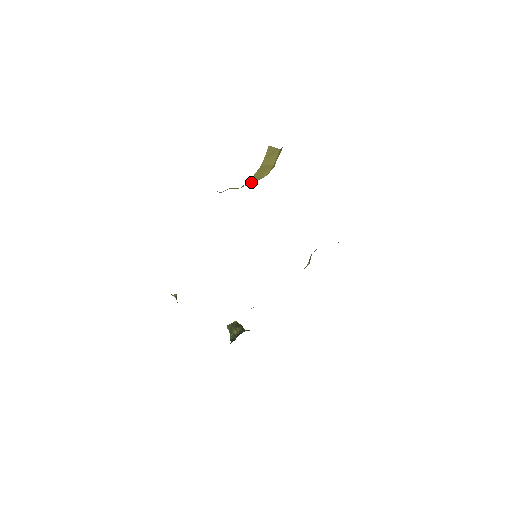
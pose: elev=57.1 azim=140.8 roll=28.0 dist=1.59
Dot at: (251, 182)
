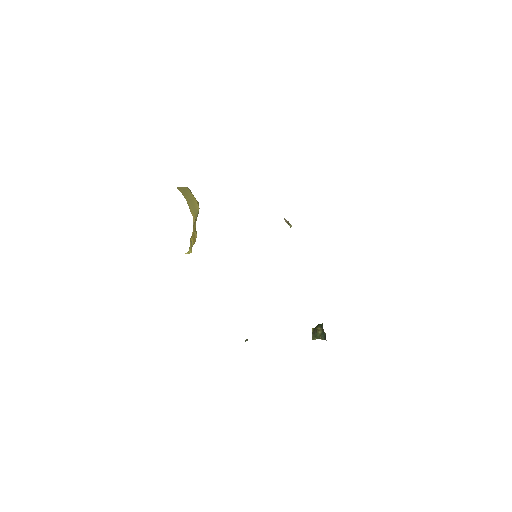
Dot at: (194, 218)
